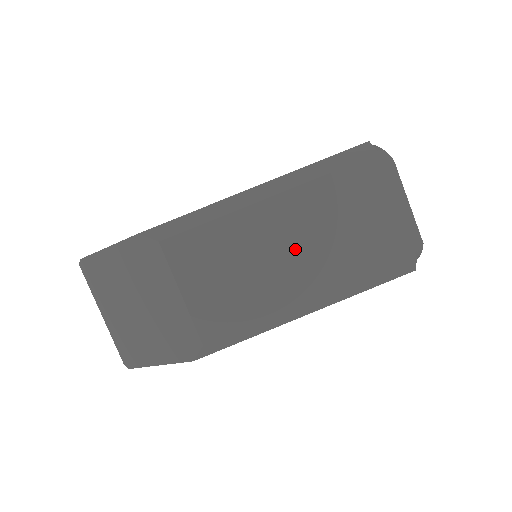
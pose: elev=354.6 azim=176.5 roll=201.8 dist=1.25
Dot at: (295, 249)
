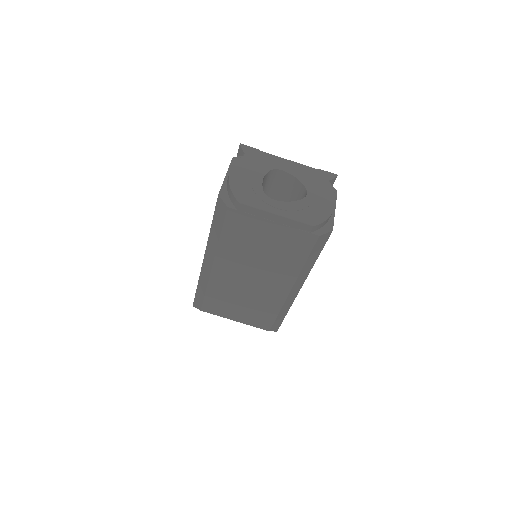
Dot at: (253, 277)
